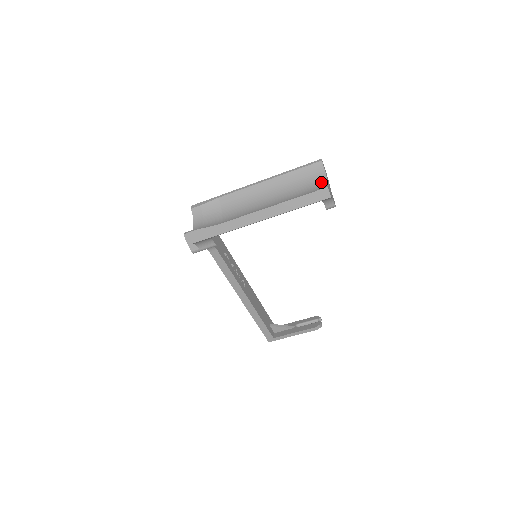
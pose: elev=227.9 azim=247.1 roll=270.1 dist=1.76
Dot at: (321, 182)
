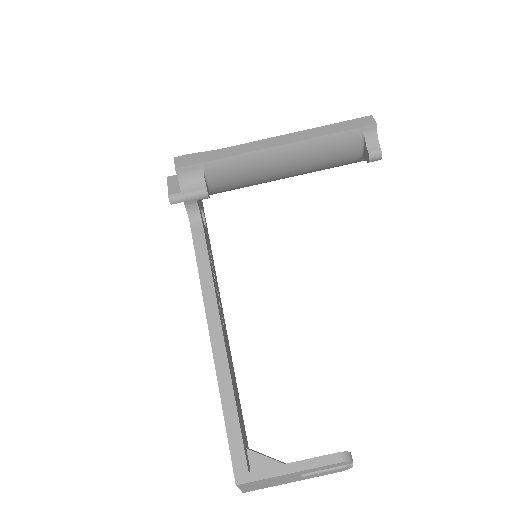
Dot at: occluded
